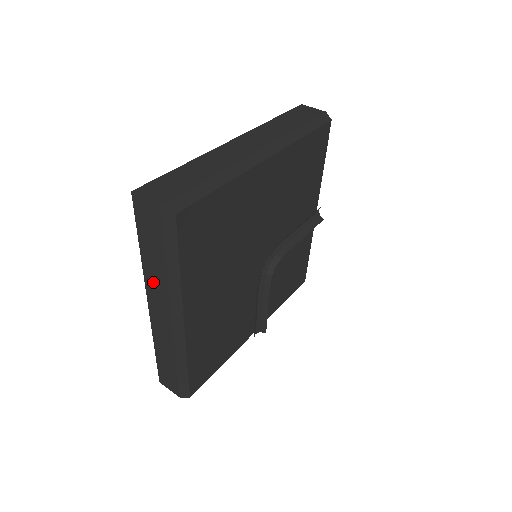
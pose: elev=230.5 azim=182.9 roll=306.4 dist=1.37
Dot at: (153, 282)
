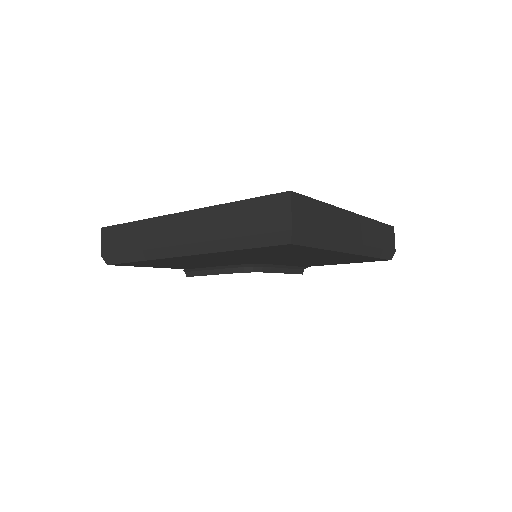
Dot at: (209, 220)
